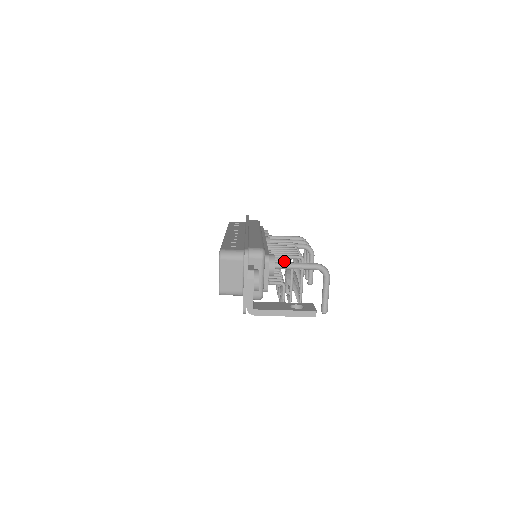
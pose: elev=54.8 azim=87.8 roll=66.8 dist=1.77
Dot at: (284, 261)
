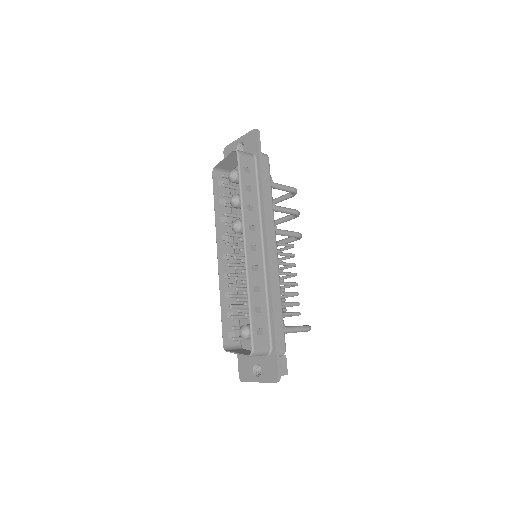
Dot at: (281, 291)
